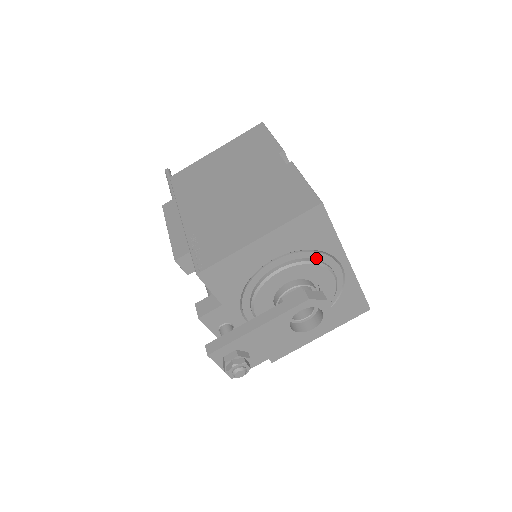
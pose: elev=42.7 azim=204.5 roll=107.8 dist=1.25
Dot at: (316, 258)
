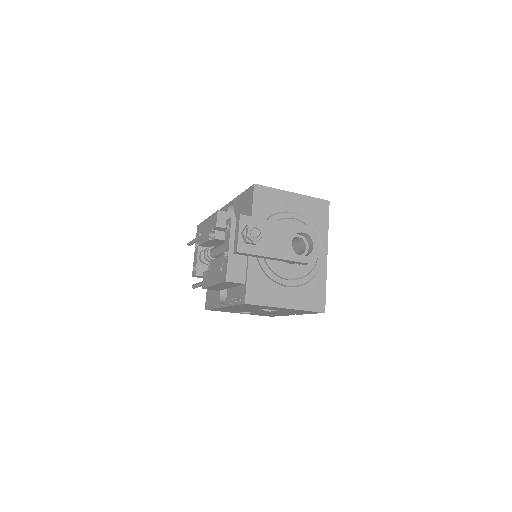
Dot at: occluded
